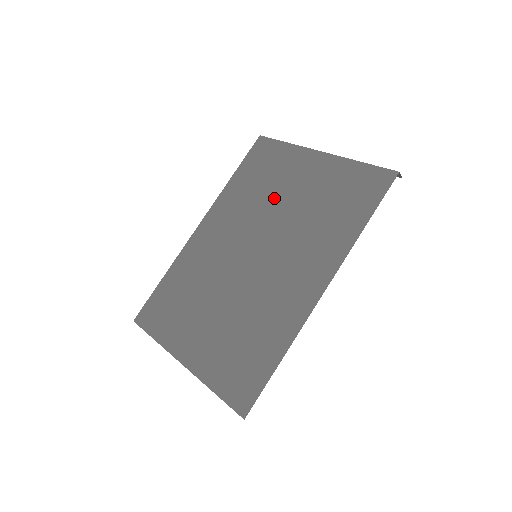
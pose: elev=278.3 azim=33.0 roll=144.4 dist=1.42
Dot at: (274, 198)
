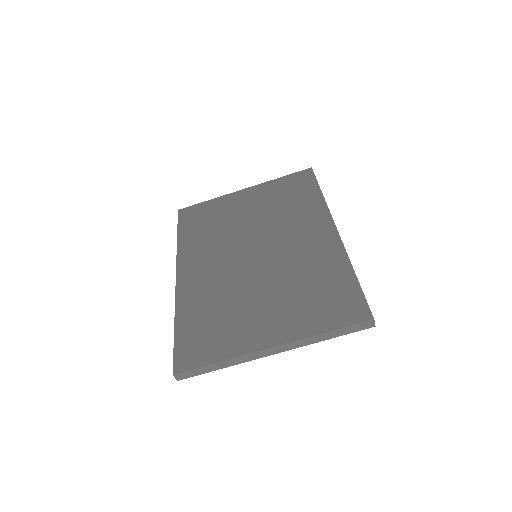
Dot at: (234, 223)
